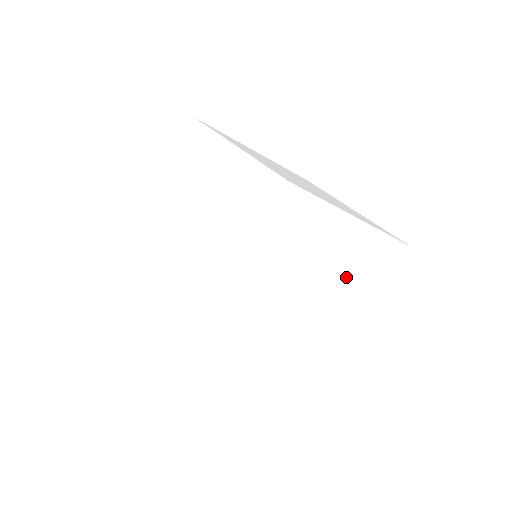
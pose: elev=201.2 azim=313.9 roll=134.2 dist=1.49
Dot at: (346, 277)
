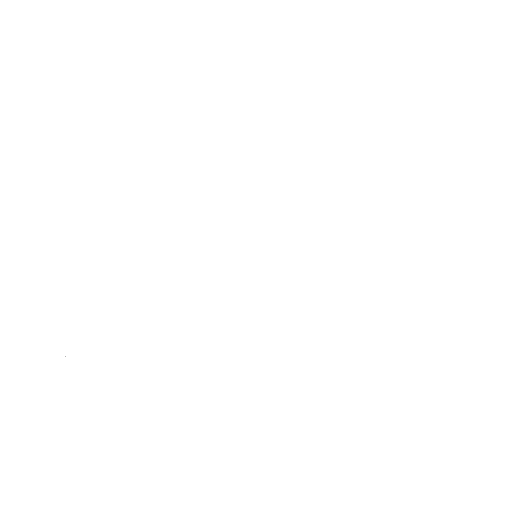
Dot at: (367, 228)
